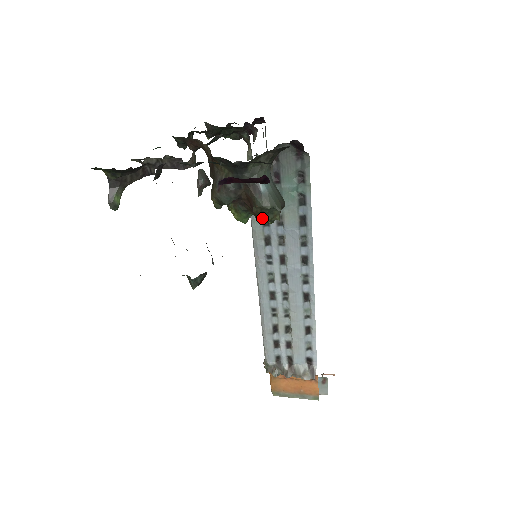
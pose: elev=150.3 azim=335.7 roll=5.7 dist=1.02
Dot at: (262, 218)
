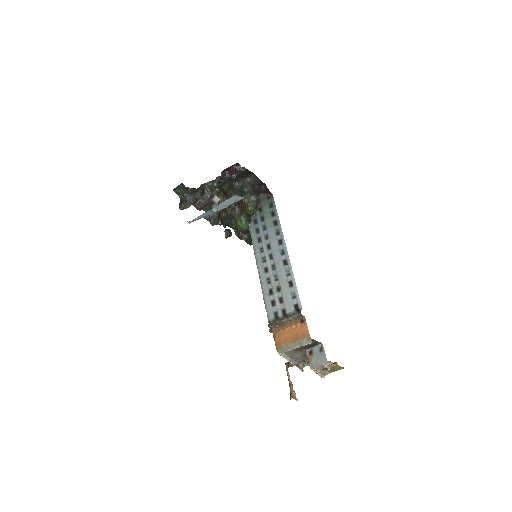
Dot at: (247, 204)
